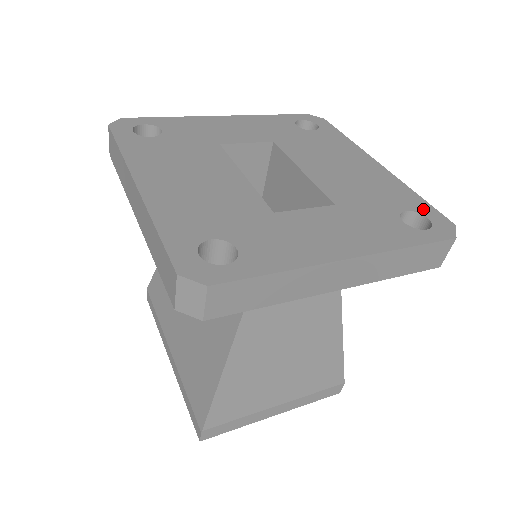
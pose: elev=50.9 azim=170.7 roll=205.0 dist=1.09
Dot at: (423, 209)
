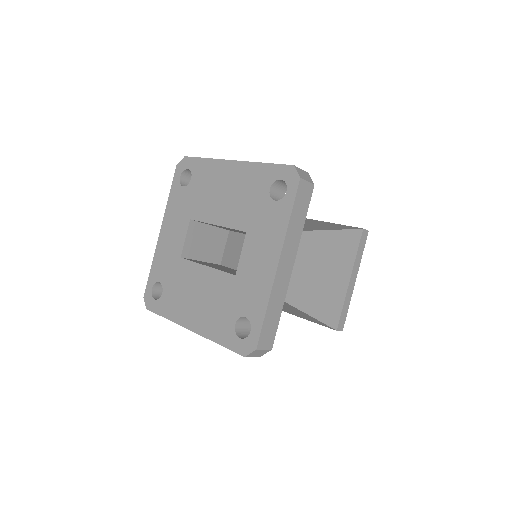
Dot at: (274, 174)
